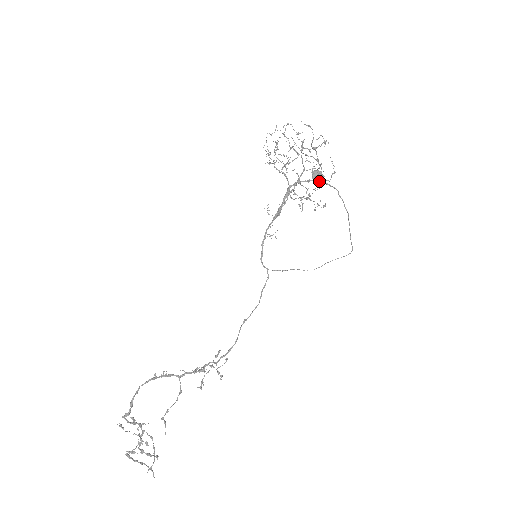
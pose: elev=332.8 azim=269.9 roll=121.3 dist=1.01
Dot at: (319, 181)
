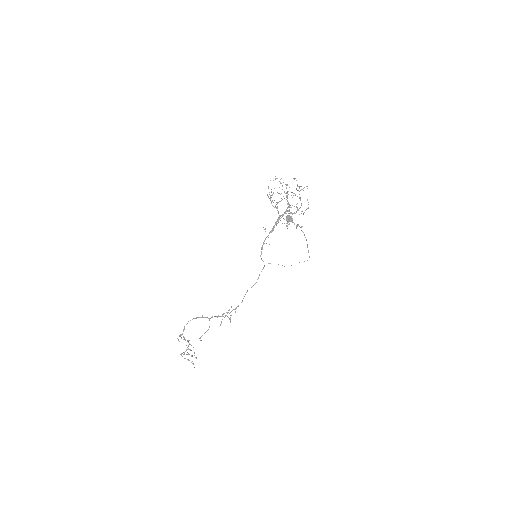
Dot at: occluded
